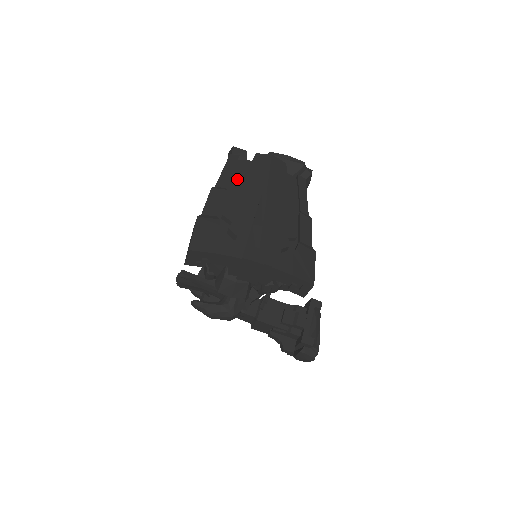
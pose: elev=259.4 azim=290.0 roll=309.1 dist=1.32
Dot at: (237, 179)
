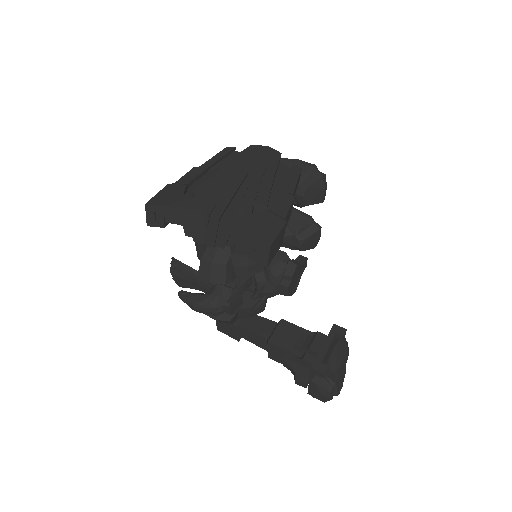
Dot at: occluded
